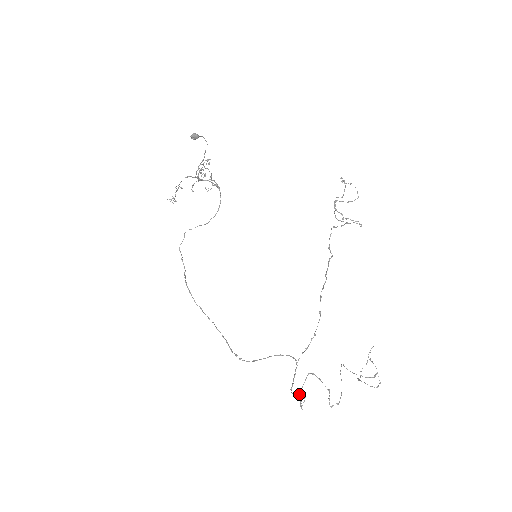
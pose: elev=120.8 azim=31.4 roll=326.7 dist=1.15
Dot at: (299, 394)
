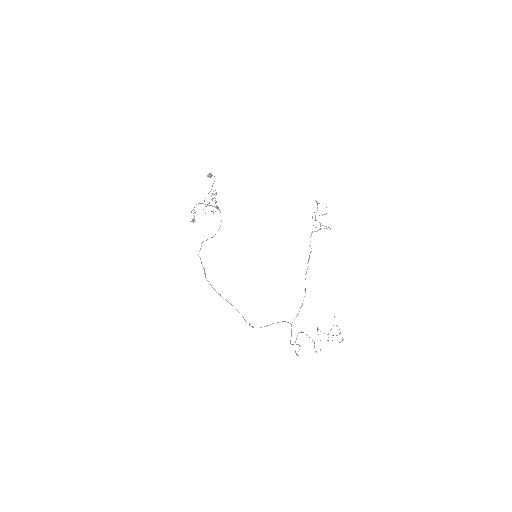
Dot at: (296, 344)
